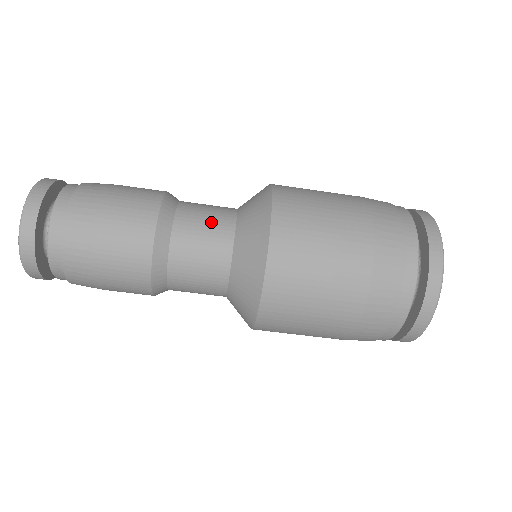
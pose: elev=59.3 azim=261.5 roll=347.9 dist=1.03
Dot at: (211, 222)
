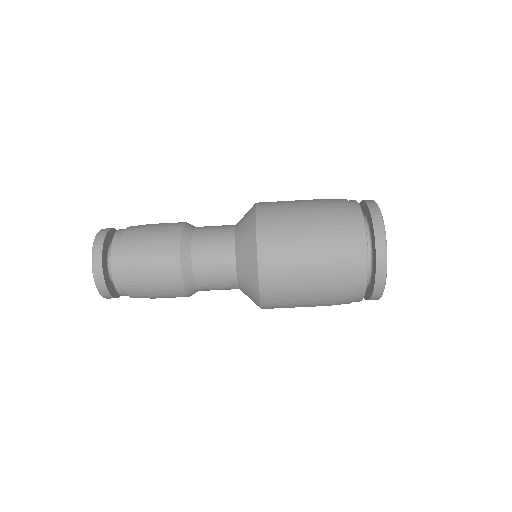
Dot at: (219, 226)
